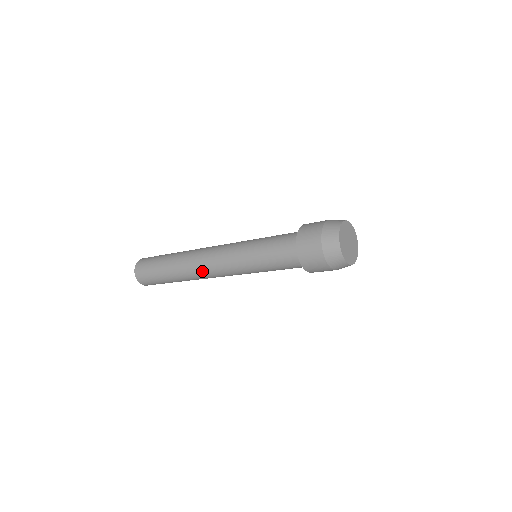
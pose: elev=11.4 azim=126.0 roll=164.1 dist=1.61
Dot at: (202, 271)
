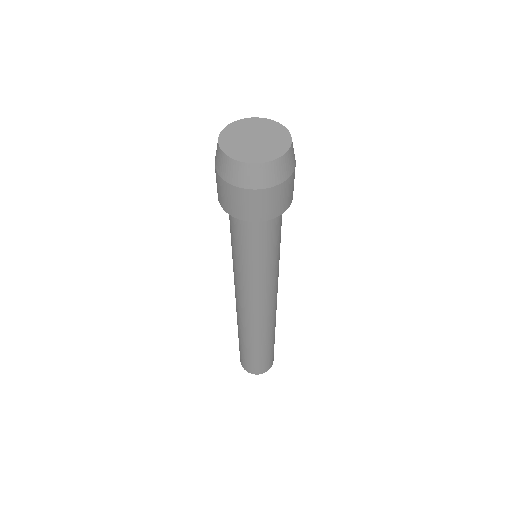
Dot at: (255, 320)
